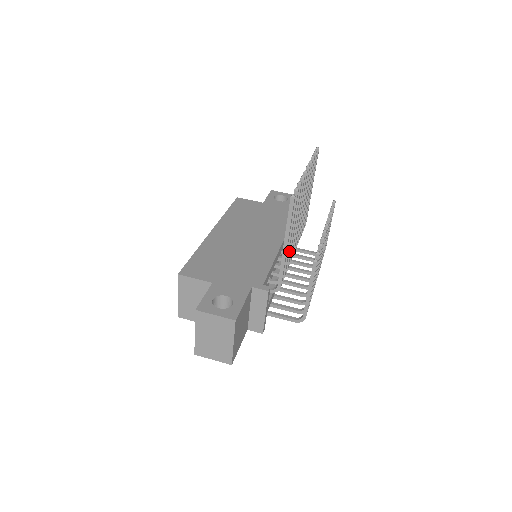
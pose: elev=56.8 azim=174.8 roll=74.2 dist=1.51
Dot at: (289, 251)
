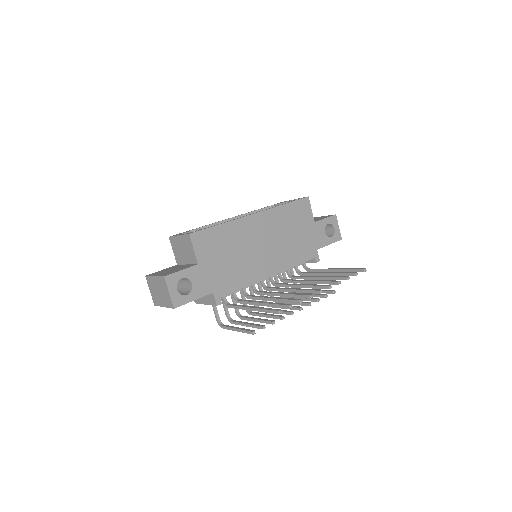
Dot at: (259, 299)
